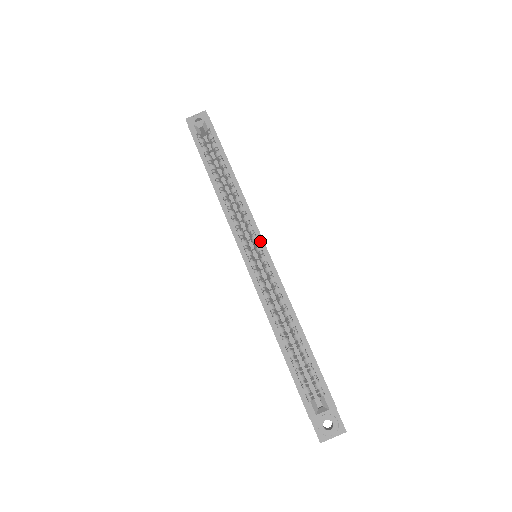
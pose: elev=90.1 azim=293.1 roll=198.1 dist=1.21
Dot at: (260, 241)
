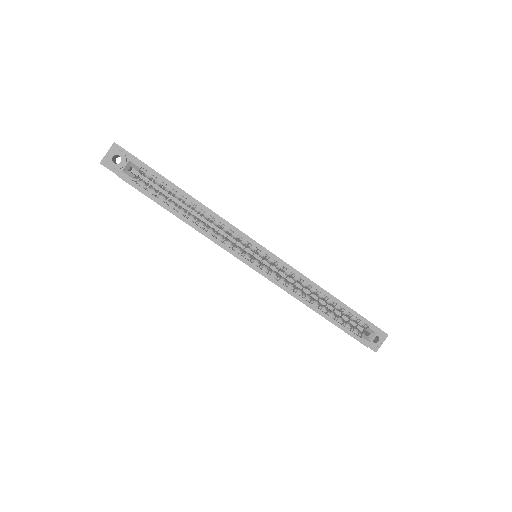
Dot at: (259, 248)
